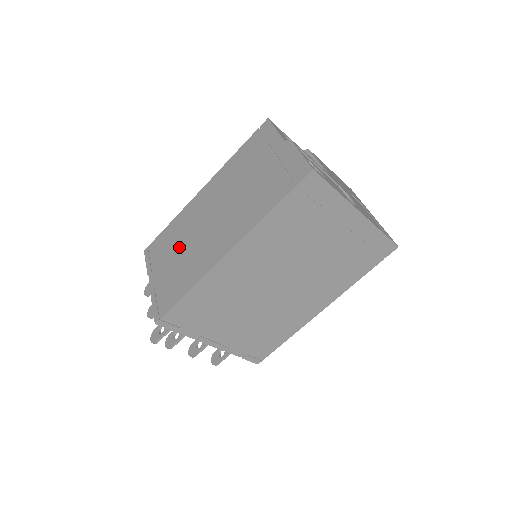
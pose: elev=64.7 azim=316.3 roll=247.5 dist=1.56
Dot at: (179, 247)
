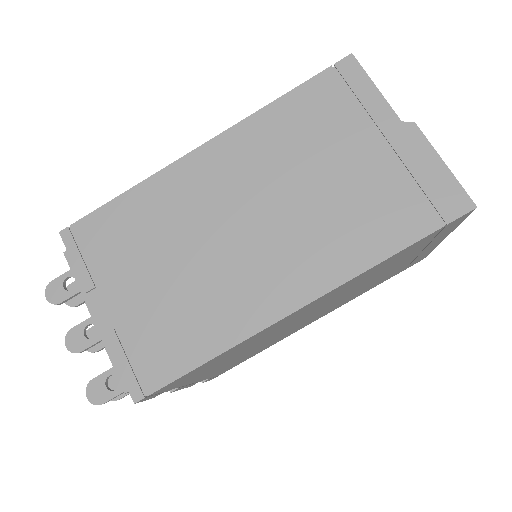
Dot at: (166, 256)
